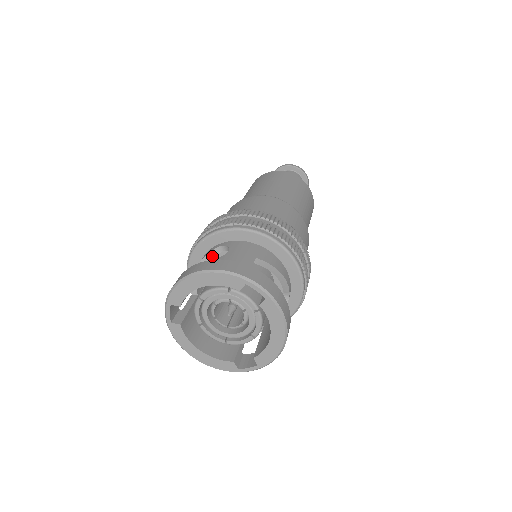
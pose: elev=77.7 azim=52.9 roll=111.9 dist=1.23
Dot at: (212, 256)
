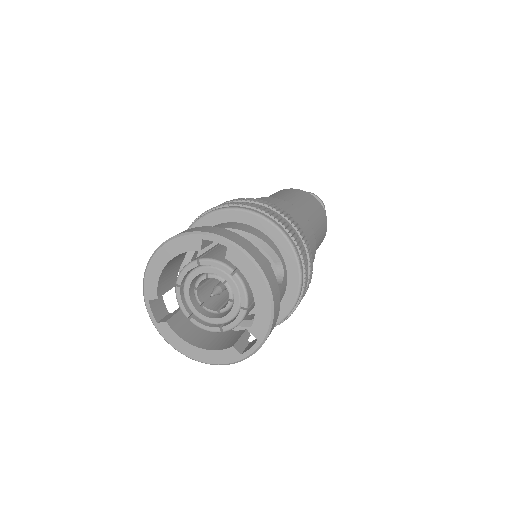
Dot at: (192, 252)
